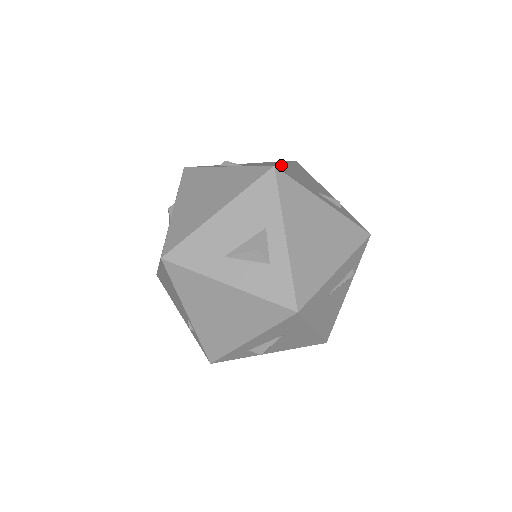
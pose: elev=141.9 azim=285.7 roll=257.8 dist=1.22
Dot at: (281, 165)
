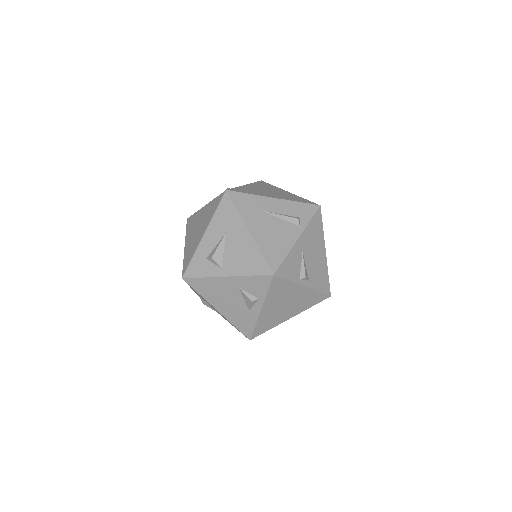
Dot at: occluded
